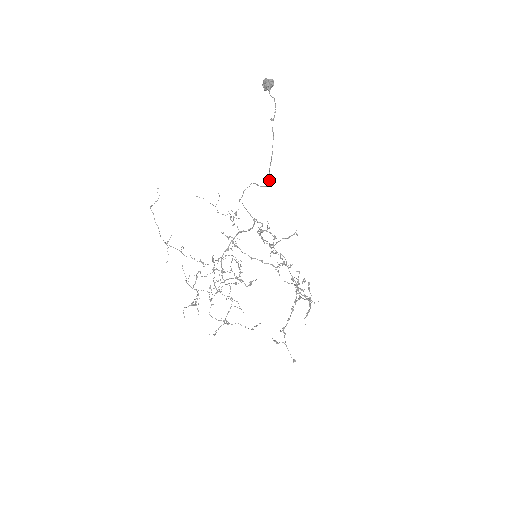
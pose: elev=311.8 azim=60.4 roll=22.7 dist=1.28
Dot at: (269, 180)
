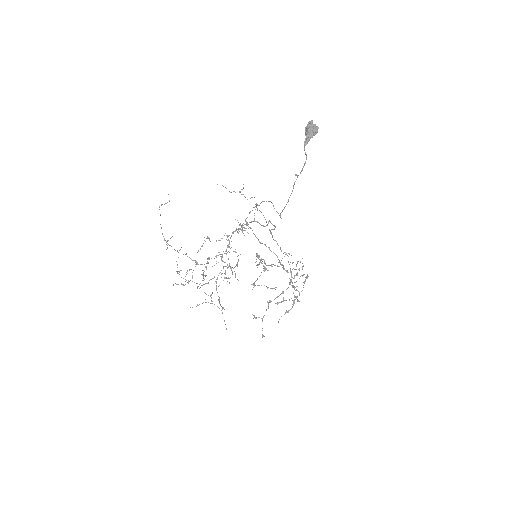
Dot at: (280, 217)
